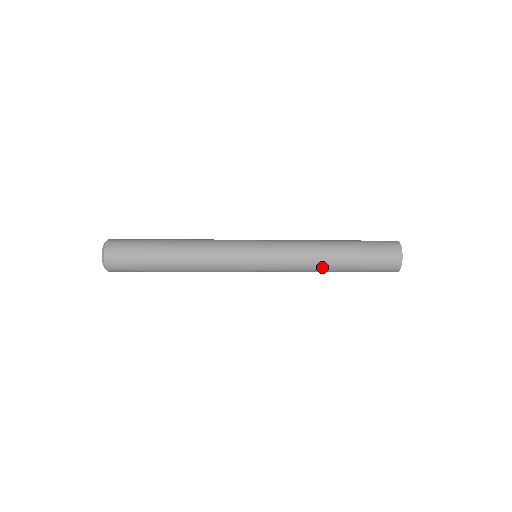
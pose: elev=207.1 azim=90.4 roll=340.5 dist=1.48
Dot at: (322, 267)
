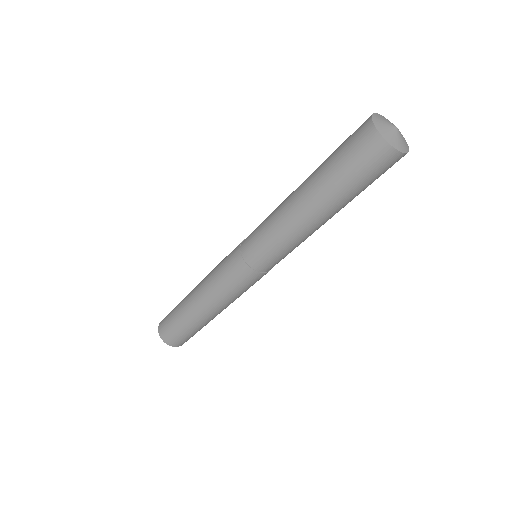
Dot at: (309, 224)
